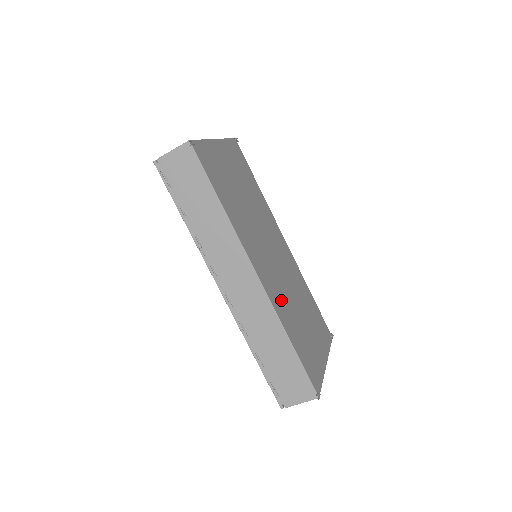
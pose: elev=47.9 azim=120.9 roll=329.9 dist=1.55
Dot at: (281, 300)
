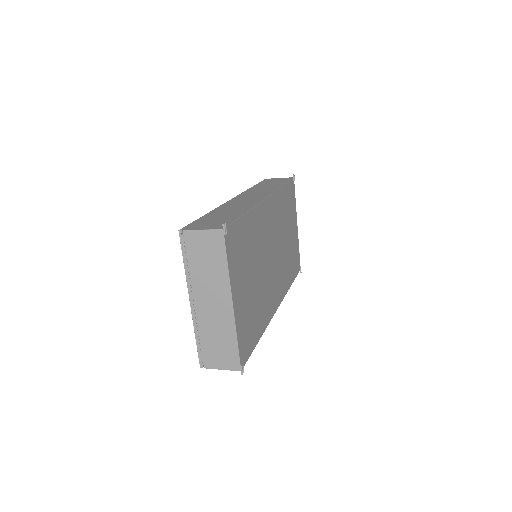
Dot at: (283, 276)
